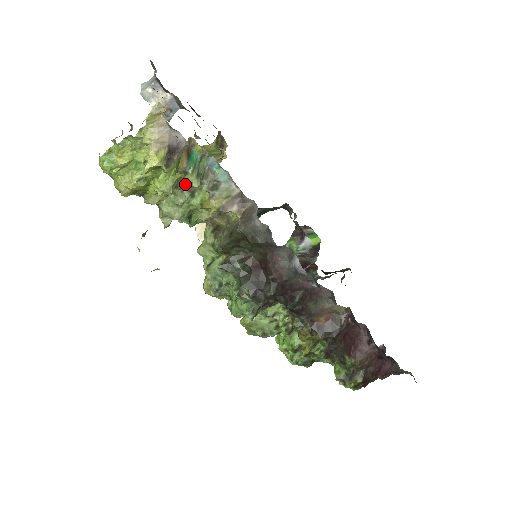
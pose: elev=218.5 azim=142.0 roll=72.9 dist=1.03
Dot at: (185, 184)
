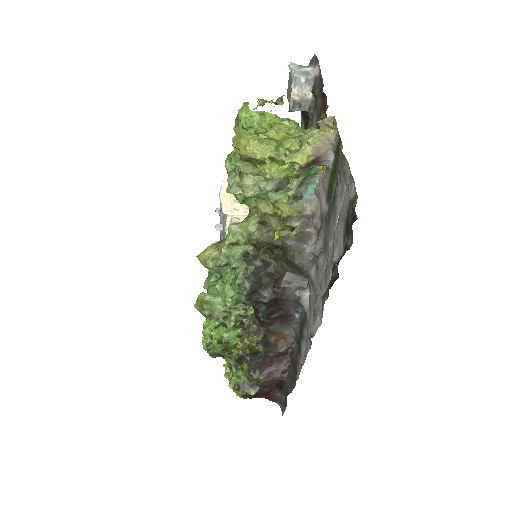
Dot at: (281, 179)
